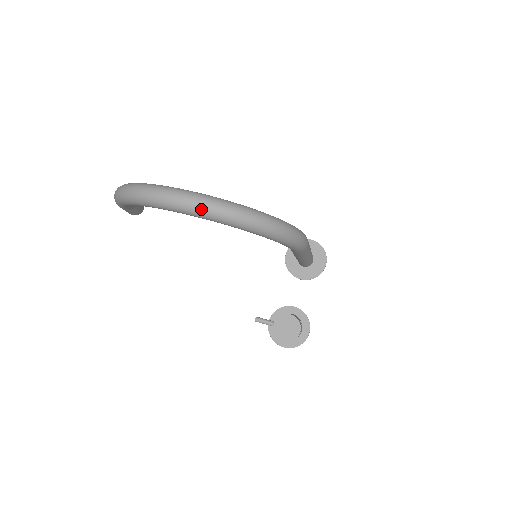
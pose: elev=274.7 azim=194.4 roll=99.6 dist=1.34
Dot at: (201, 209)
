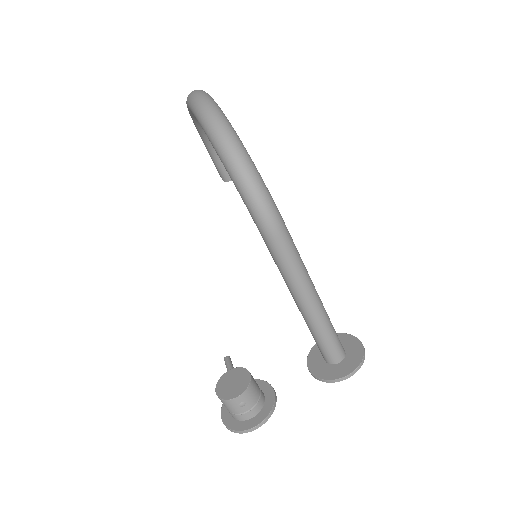
Dot at: (194, 100)
